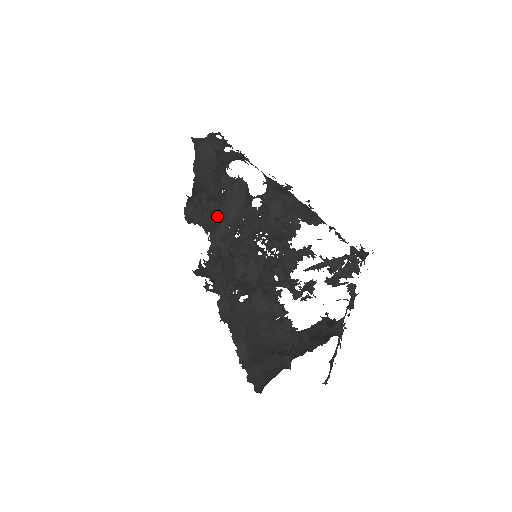
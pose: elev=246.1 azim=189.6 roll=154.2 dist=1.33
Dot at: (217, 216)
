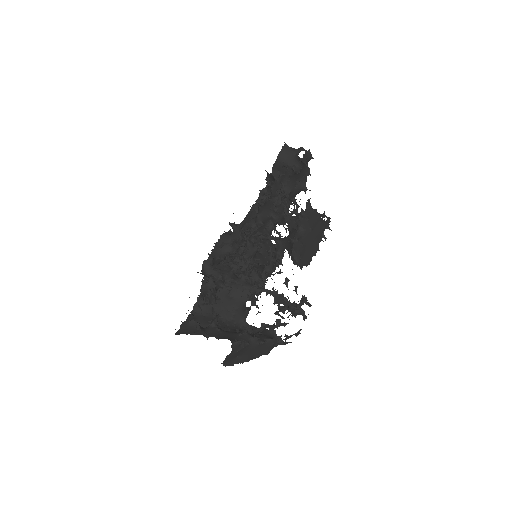
Dot at: occluded
